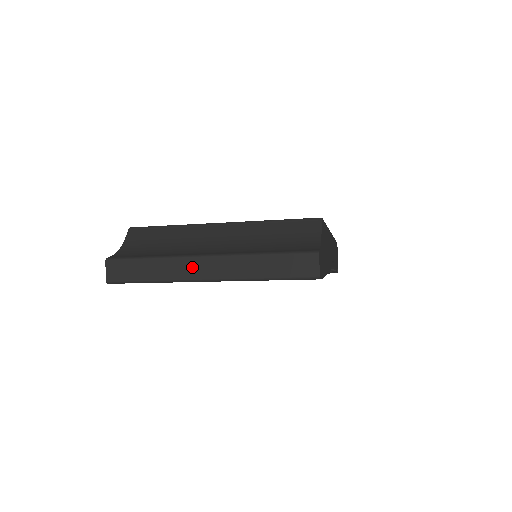
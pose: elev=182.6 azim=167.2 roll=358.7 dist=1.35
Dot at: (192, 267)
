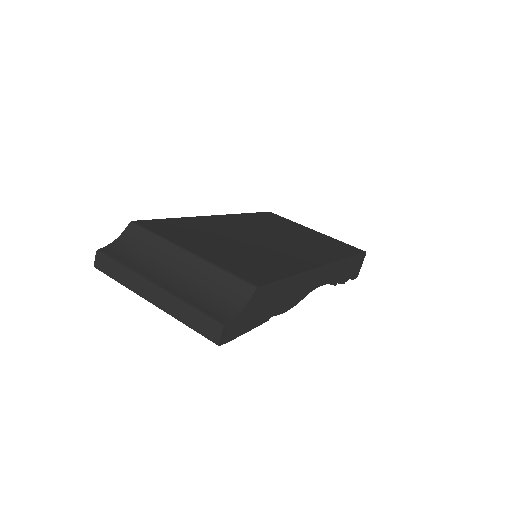
Dot at: (144, 288)
